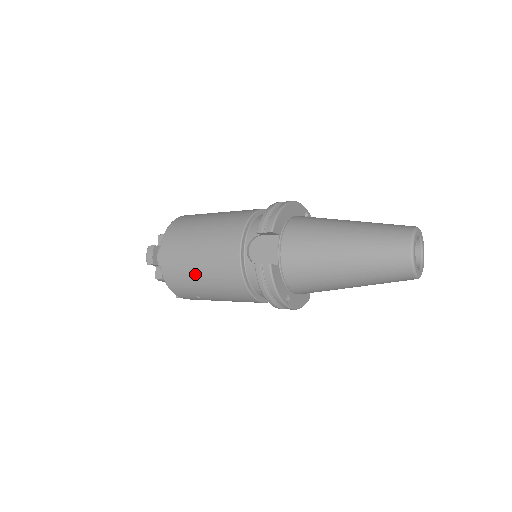
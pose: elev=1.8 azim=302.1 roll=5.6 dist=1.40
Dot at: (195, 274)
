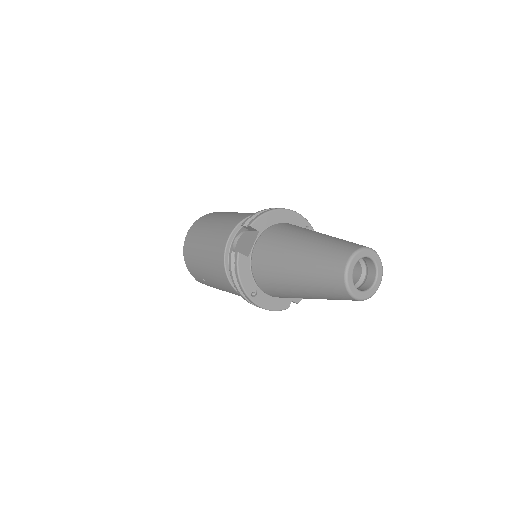
Dot at: (199, 255)
